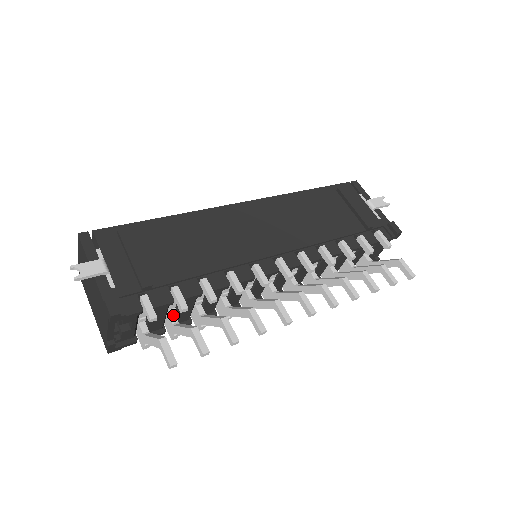
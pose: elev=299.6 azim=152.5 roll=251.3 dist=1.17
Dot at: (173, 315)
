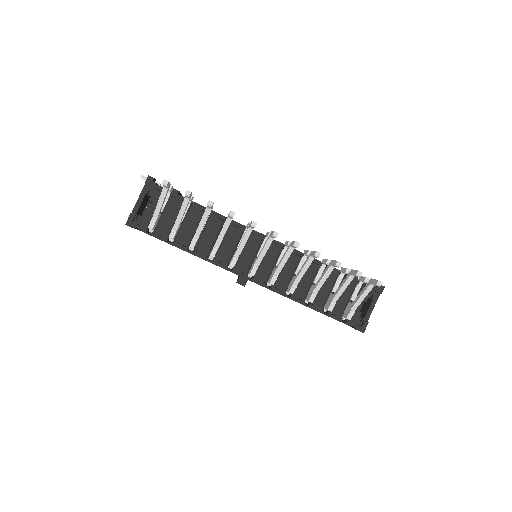
Dot at: occluded
